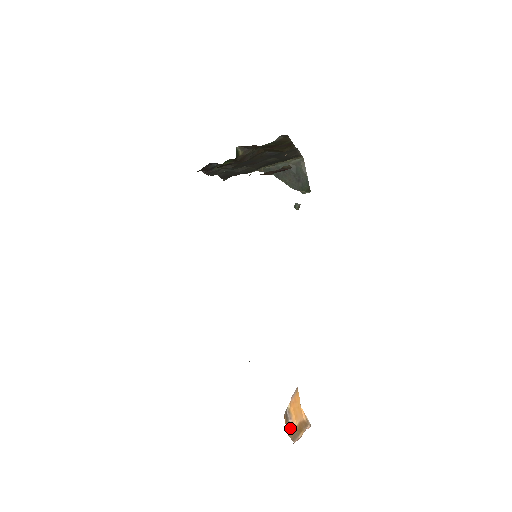
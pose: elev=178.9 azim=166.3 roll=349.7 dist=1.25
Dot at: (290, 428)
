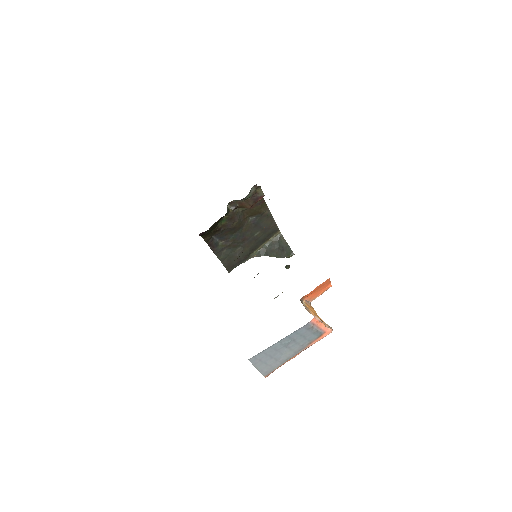
Dot at: (309, 312)
